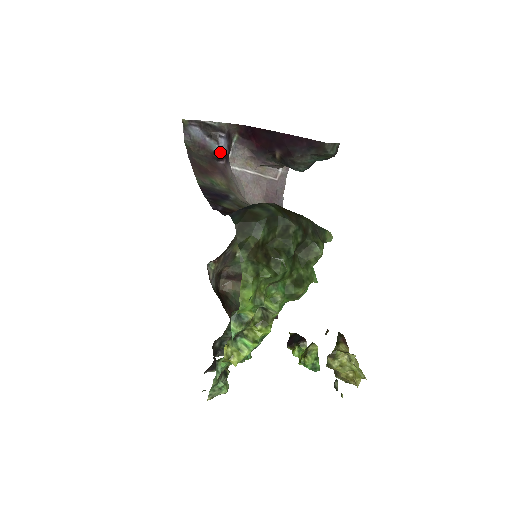
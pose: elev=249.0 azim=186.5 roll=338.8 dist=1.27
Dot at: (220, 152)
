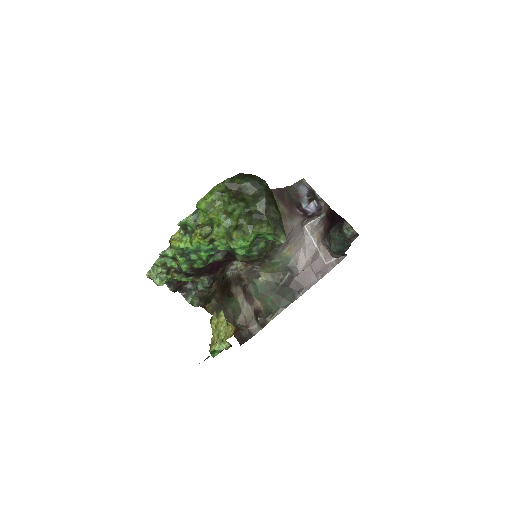
Dot at: (304, 208)
